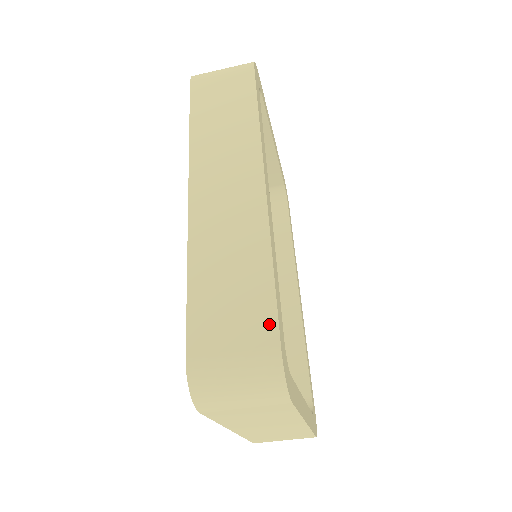
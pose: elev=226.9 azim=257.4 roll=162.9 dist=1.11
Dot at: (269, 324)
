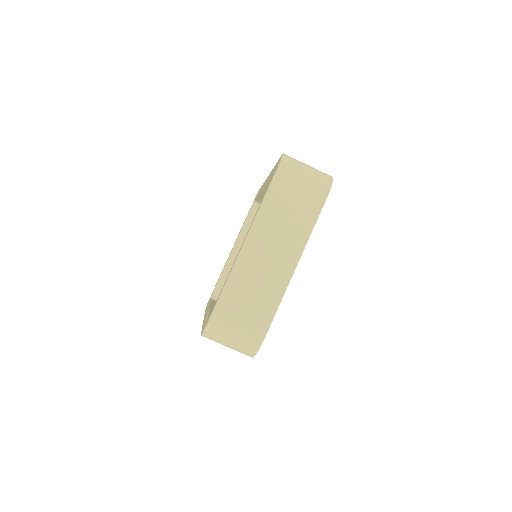
Dot at: occluded
